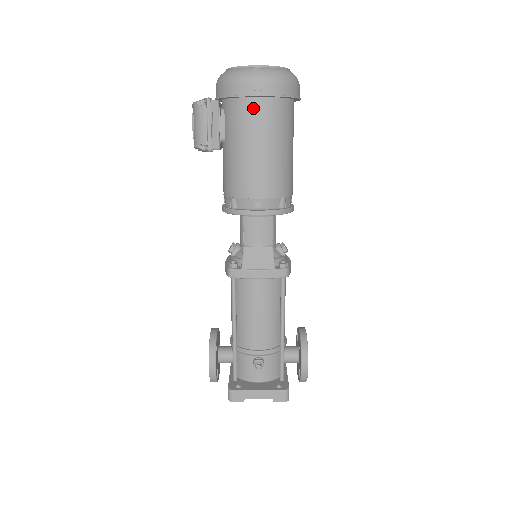
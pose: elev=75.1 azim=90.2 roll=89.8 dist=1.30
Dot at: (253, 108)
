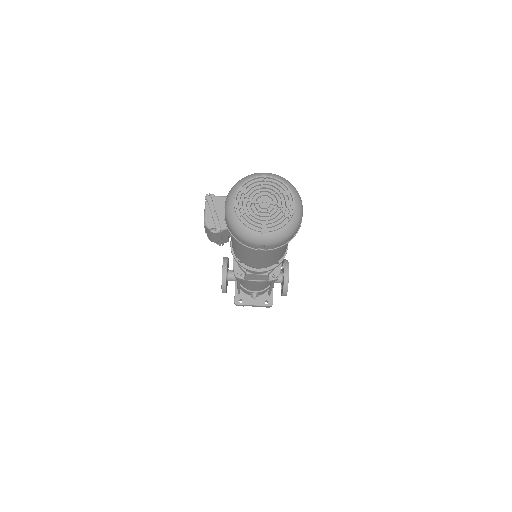
Dot at: occluded
